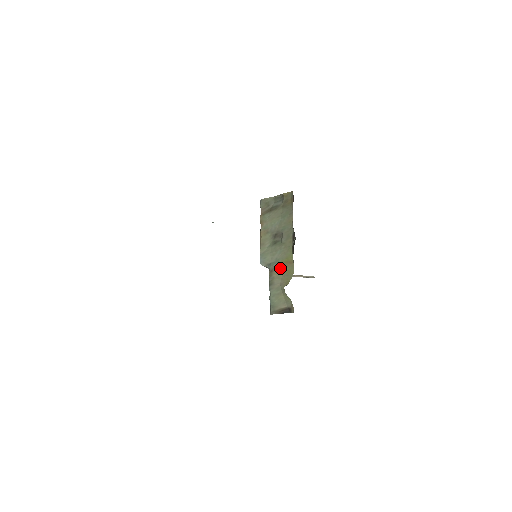
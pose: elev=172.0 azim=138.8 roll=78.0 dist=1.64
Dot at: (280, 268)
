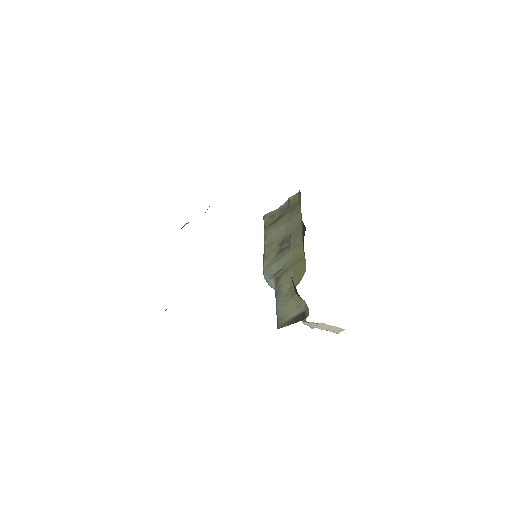
Dot at: (288, 271)
